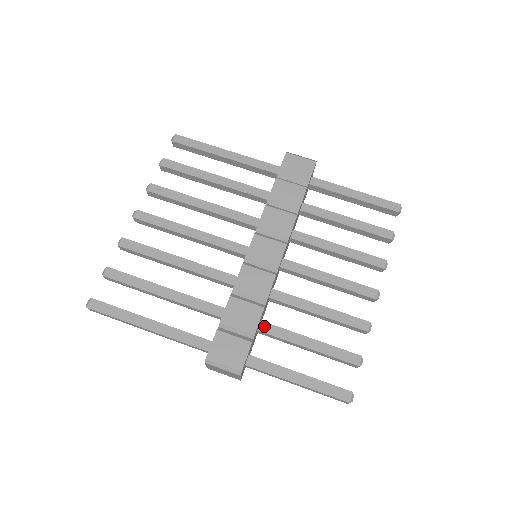
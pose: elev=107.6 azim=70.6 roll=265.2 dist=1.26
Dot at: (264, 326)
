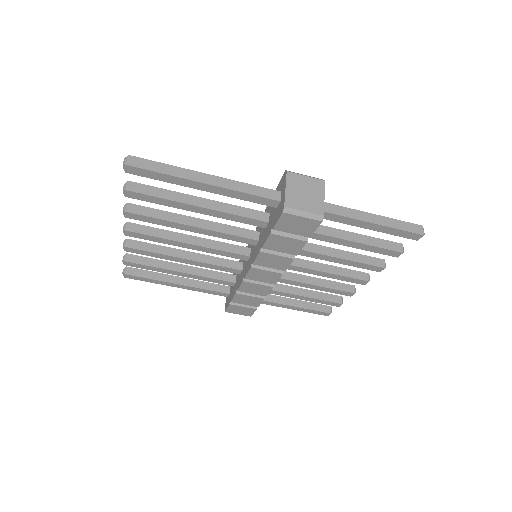
Dot at: occluded
